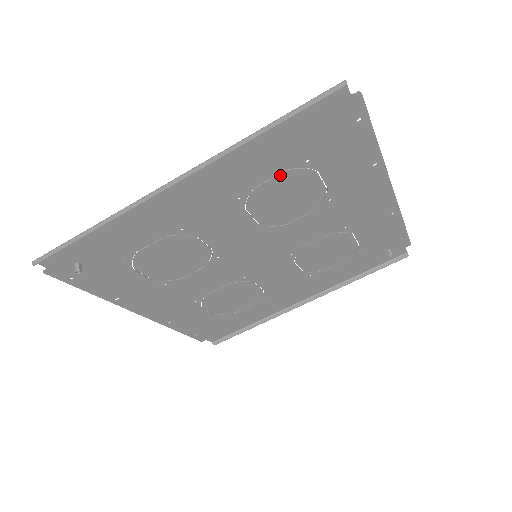
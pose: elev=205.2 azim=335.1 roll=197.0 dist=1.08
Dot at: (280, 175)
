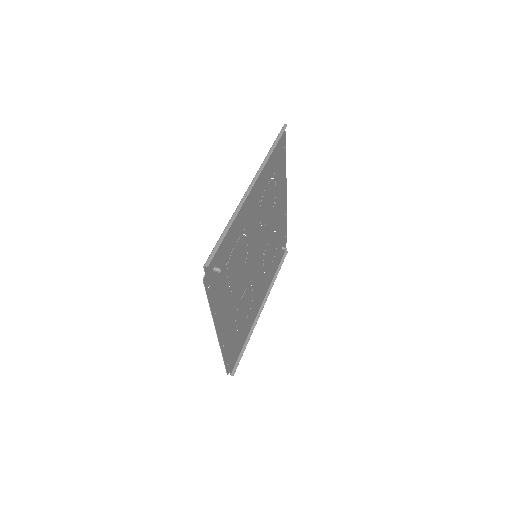
Dot at: (269, 183)
